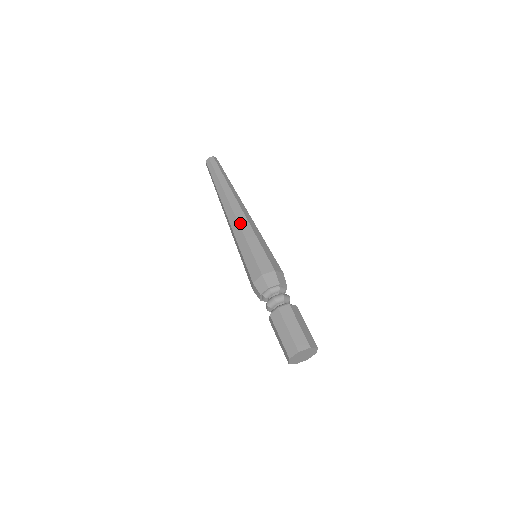
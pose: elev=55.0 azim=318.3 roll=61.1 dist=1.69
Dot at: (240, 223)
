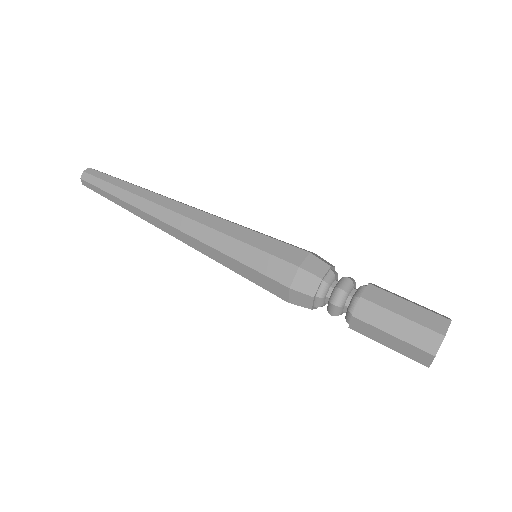
Dot at: (197, 237)
